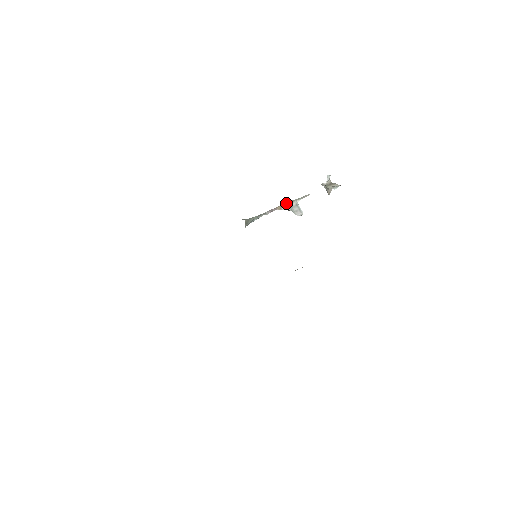
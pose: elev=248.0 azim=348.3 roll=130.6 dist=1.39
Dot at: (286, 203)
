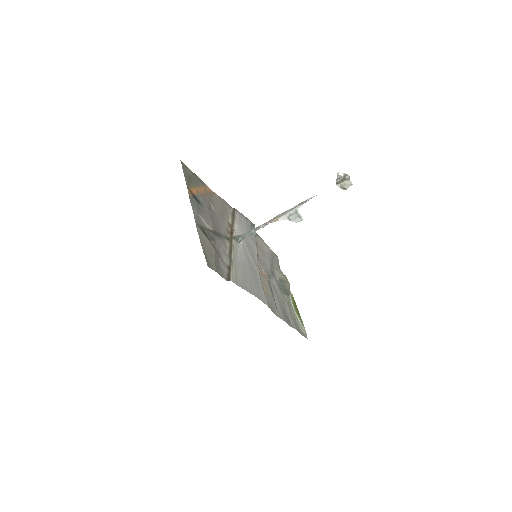
Dot at: (284, 212)
